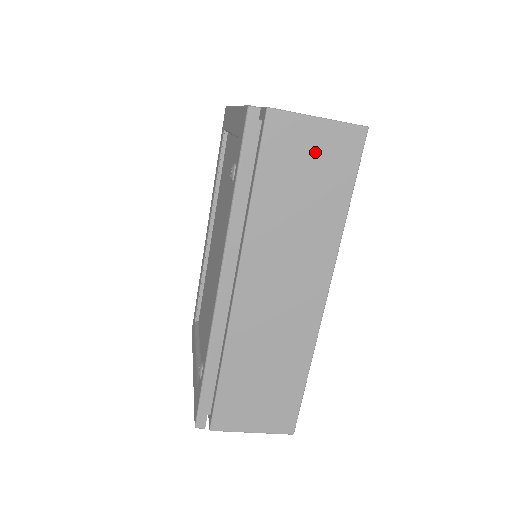
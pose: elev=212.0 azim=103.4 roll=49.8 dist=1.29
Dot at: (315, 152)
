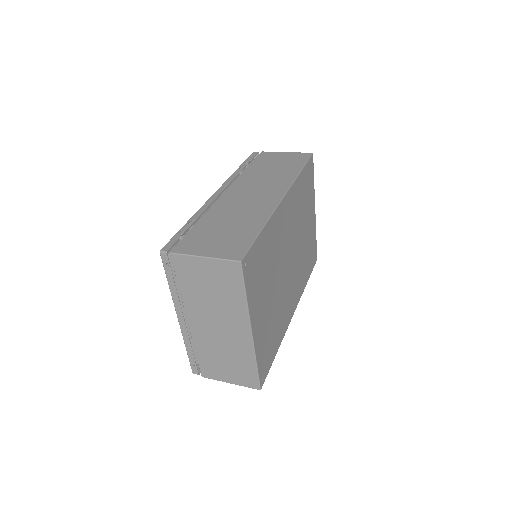
Dot at: occluded
